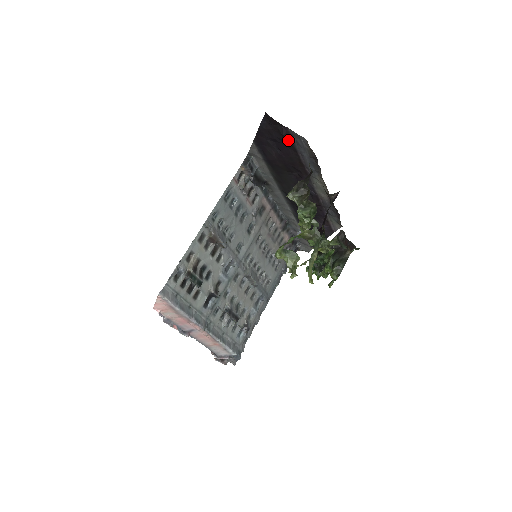
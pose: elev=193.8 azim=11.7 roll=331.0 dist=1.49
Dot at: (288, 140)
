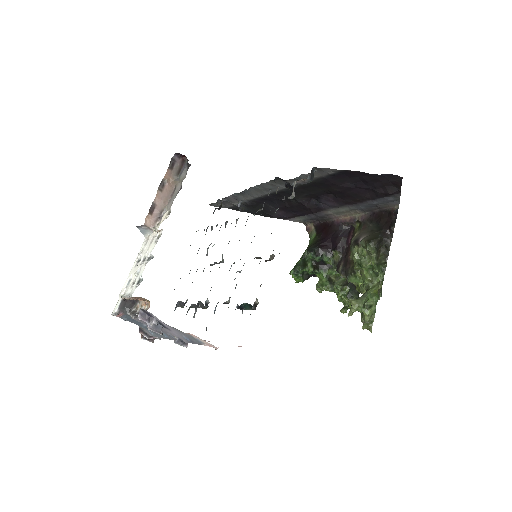
Dot at: (383, 194)
